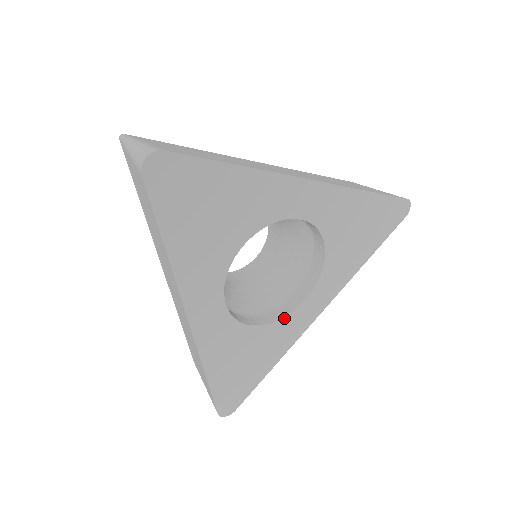
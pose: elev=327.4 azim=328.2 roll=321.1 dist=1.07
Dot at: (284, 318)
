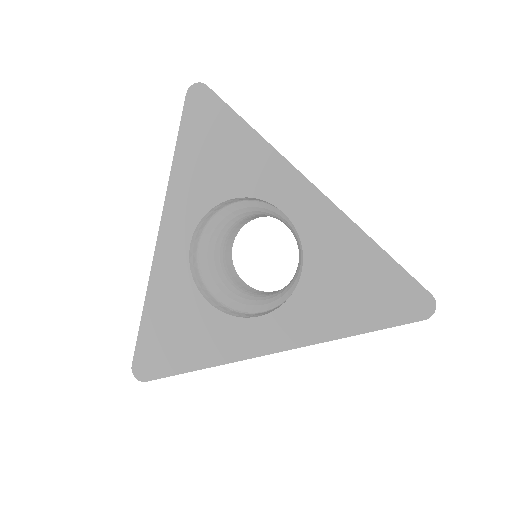
Dot at: (232, 317)
